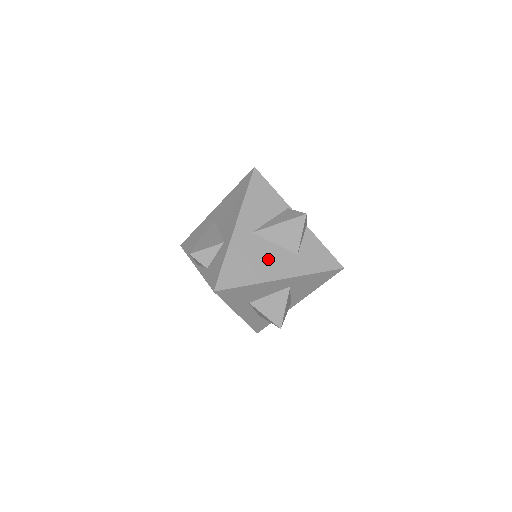
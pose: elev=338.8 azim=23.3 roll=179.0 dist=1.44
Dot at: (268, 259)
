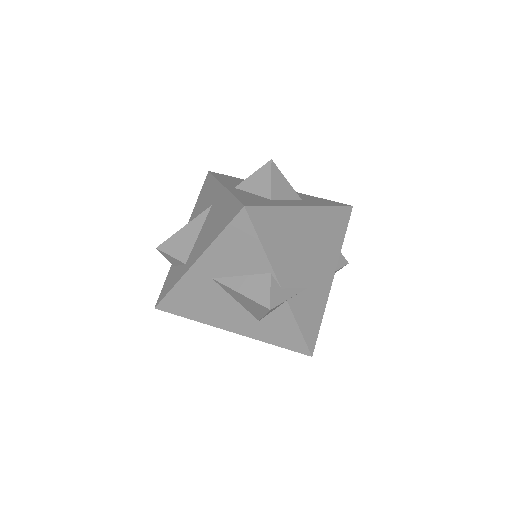
Dot at: (221, 309)
